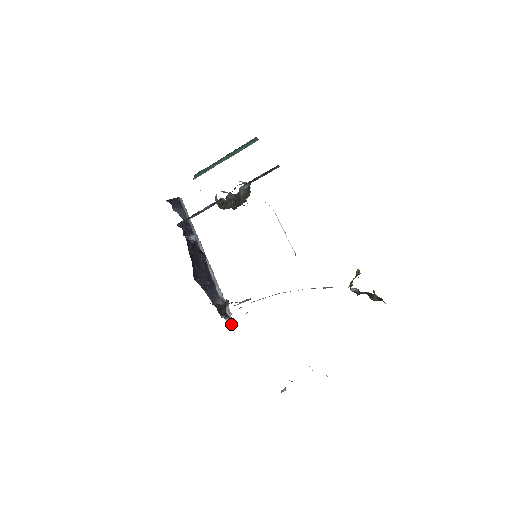
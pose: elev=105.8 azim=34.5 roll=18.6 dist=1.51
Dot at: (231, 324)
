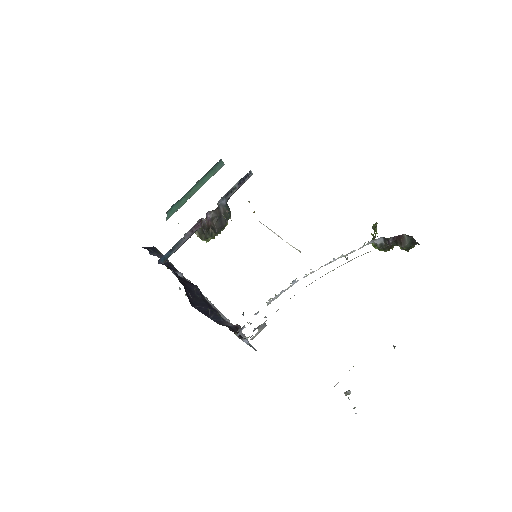
Dot at: (251, 346)
